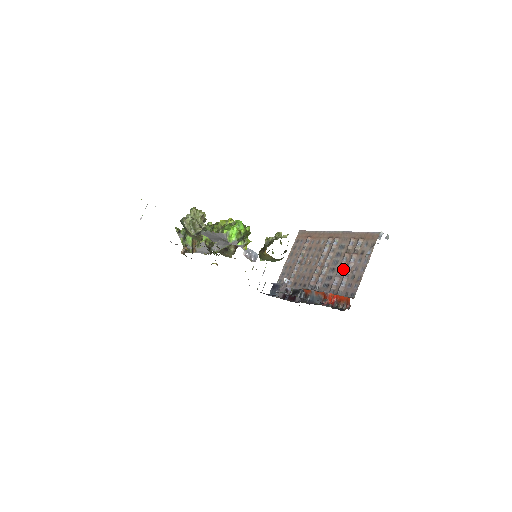
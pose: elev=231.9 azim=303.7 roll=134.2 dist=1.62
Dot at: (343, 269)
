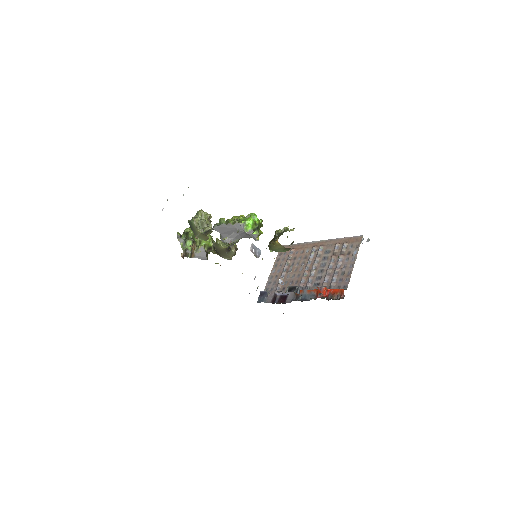
Dot at: (332, 268)
